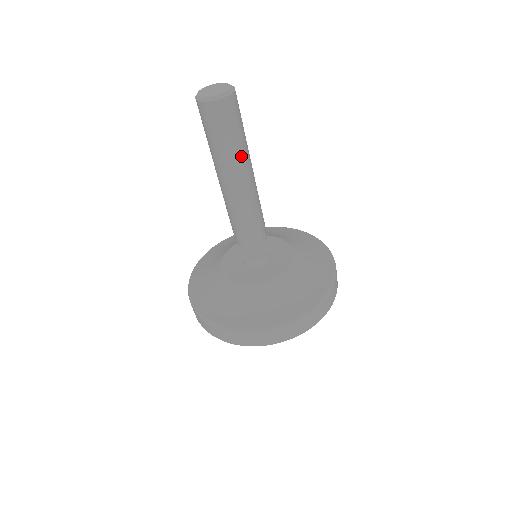
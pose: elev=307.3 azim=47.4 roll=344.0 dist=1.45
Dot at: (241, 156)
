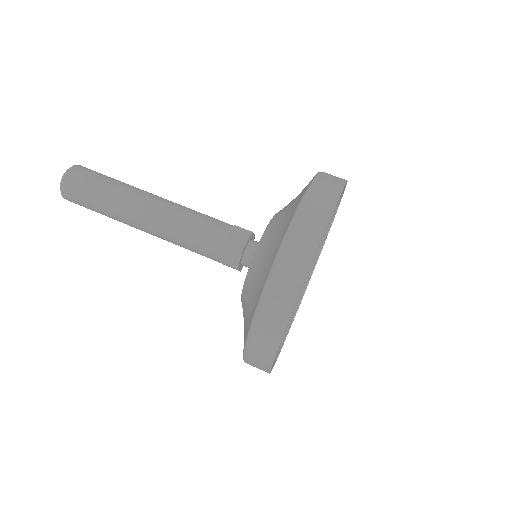
Dot at: occluded
